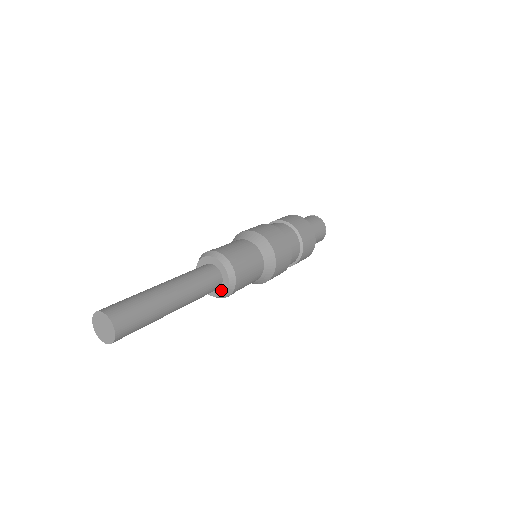
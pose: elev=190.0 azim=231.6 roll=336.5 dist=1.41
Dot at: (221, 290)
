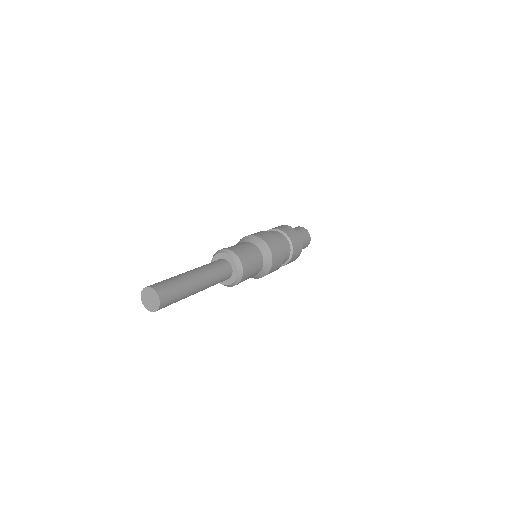
Dot at: (232, 278)
